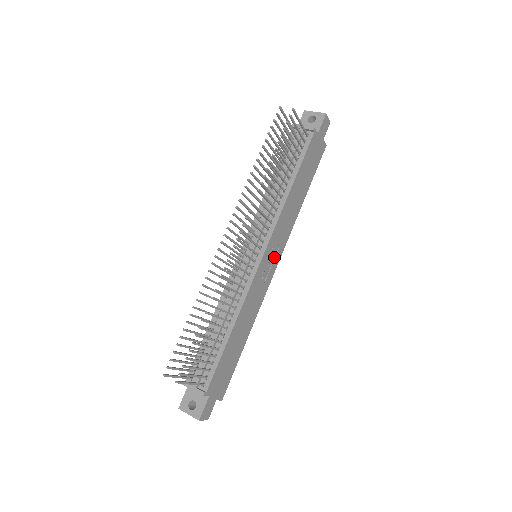
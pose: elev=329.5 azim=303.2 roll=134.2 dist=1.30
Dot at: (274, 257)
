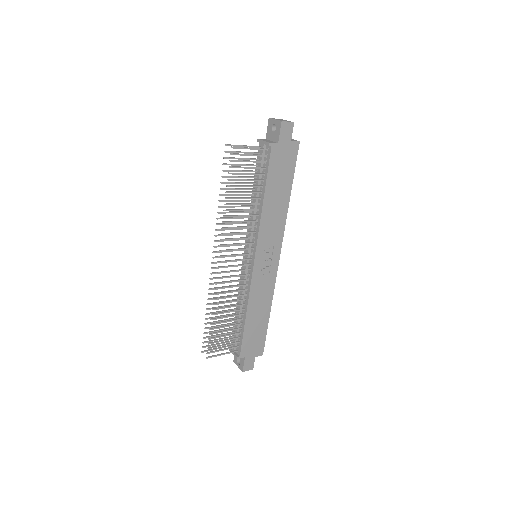
Dot at: (271, 254)
